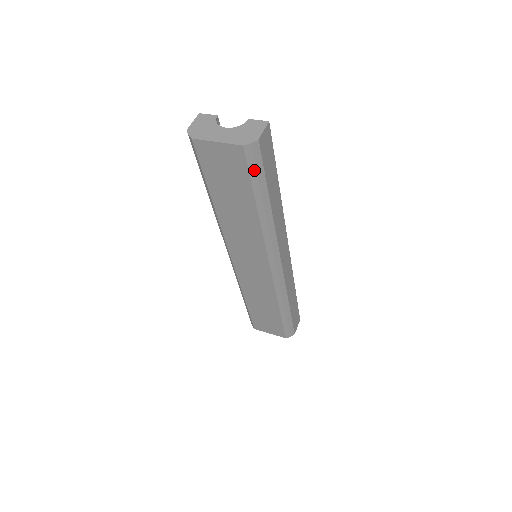
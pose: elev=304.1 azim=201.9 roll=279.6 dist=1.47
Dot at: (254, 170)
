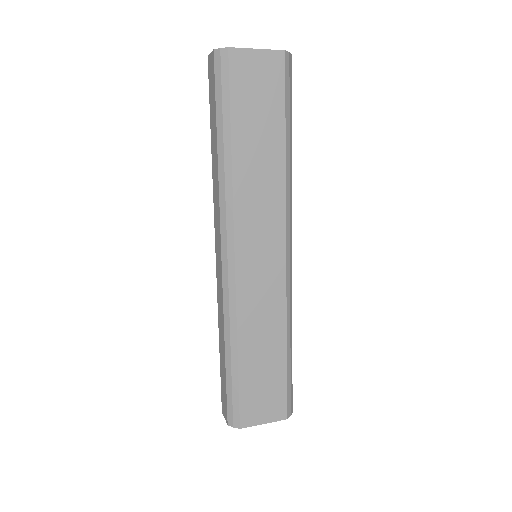
Dot at: (288, 87)
